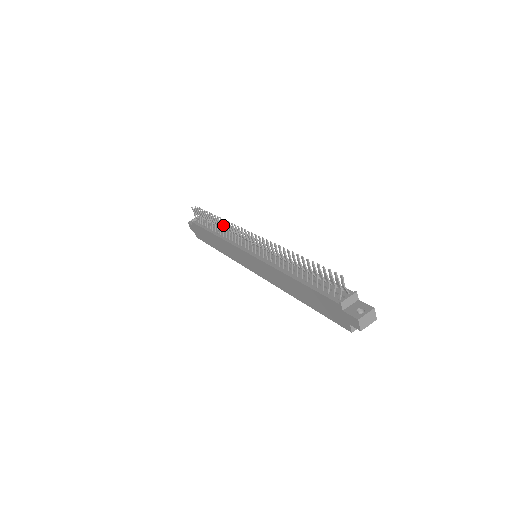
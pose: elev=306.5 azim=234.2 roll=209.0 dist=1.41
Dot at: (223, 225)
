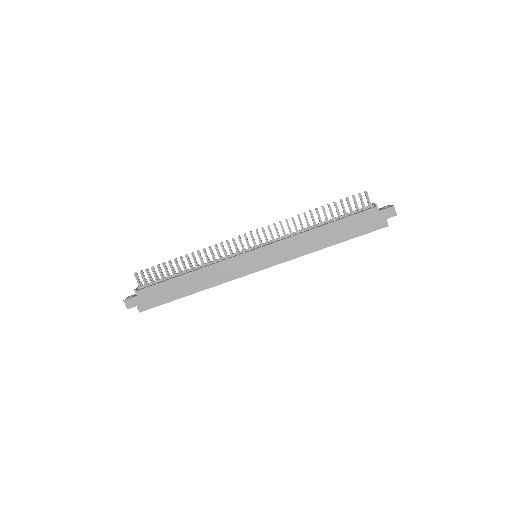
Dot at: (204, 252)
